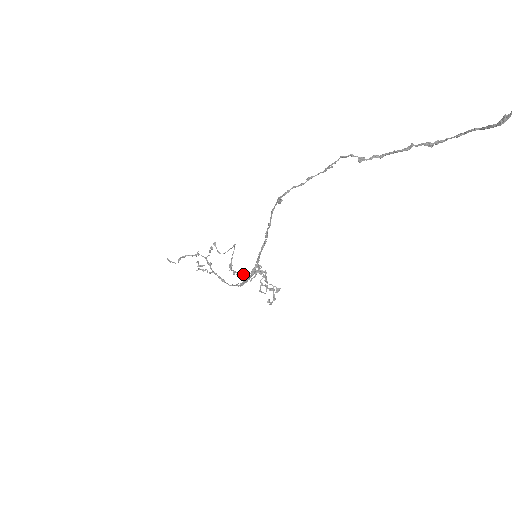
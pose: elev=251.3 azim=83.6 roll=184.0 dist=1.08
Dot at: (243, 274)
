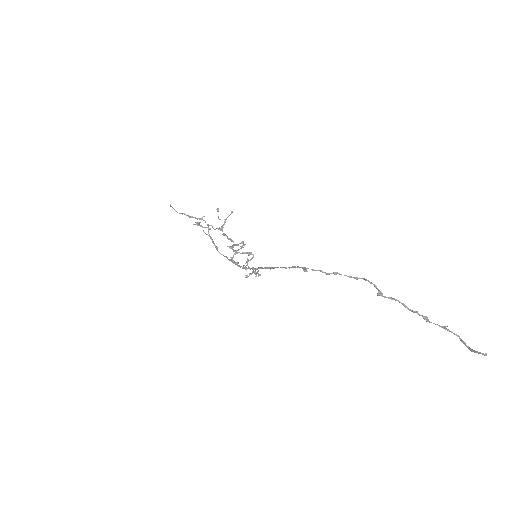
Dot at: (235, 251)
